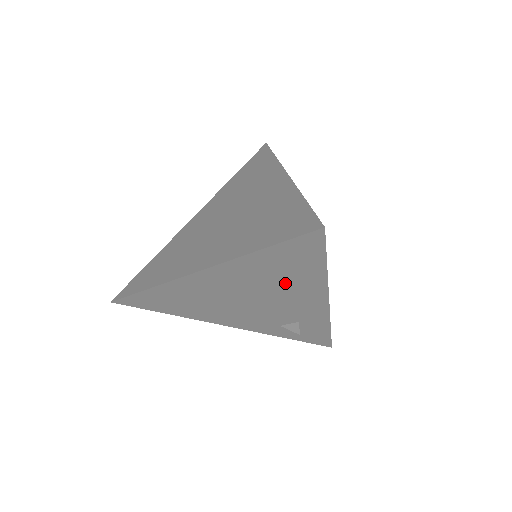
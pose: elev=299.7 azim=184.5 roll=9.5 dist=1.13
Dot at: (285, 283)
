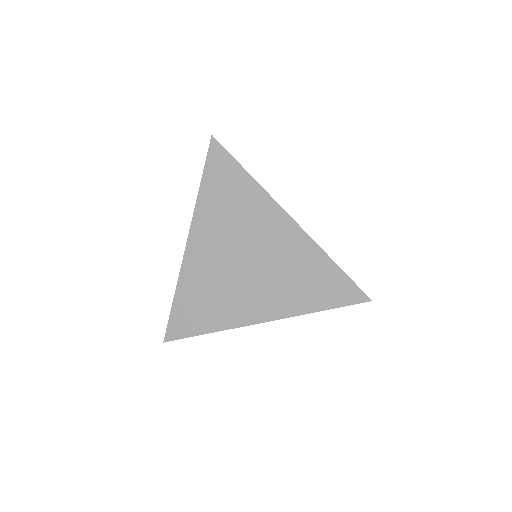
Dot at: occluded
